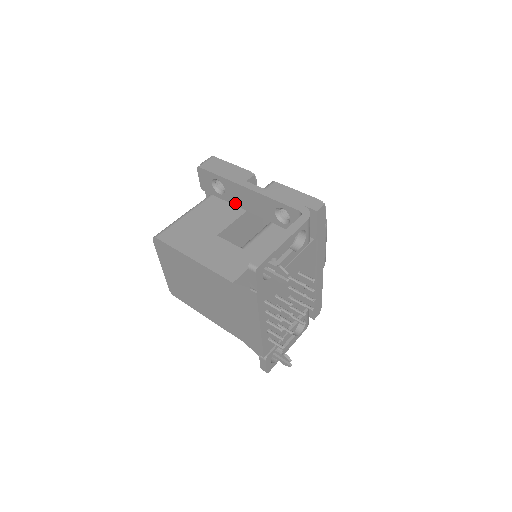
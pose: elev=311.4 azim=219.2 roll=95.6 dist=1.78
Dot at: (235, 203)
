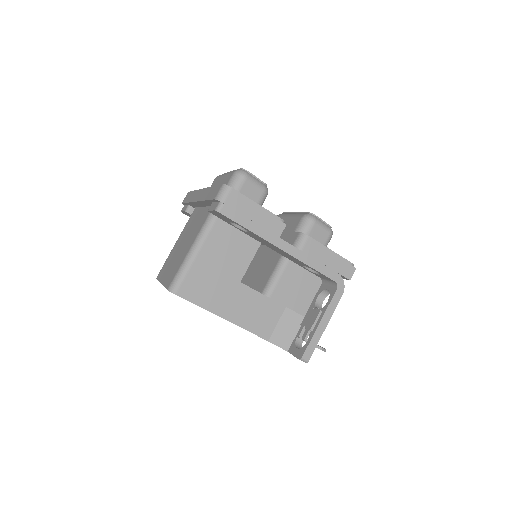
Dot at: (254, 238)
